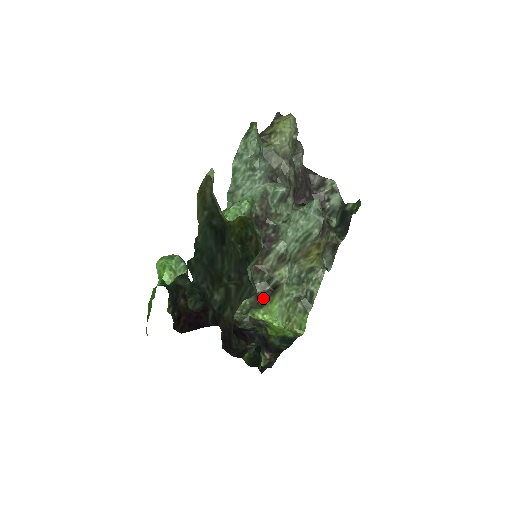
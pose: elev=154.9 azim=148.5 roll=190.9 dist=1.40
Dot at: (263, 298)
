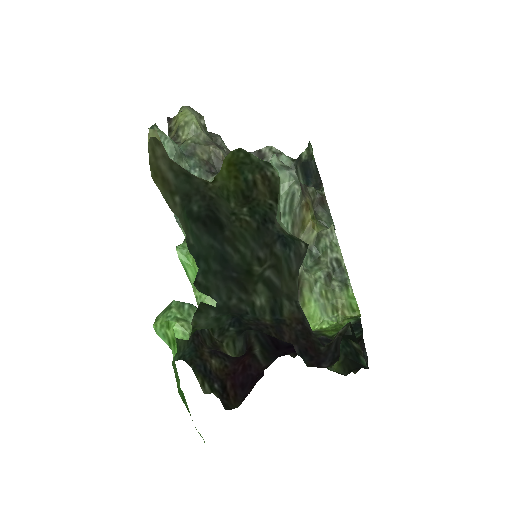
Dot at: occluded
